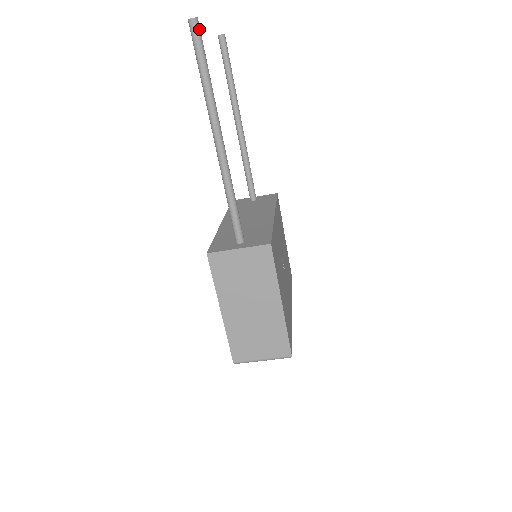
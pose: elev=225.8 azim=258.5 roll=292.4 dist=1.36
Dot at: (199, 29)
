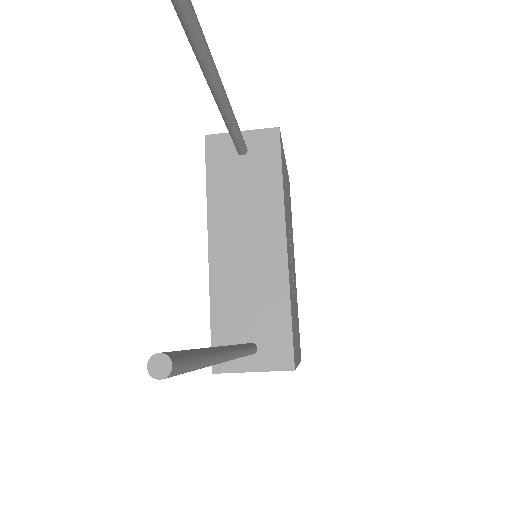
Dot at: (179, 369)
